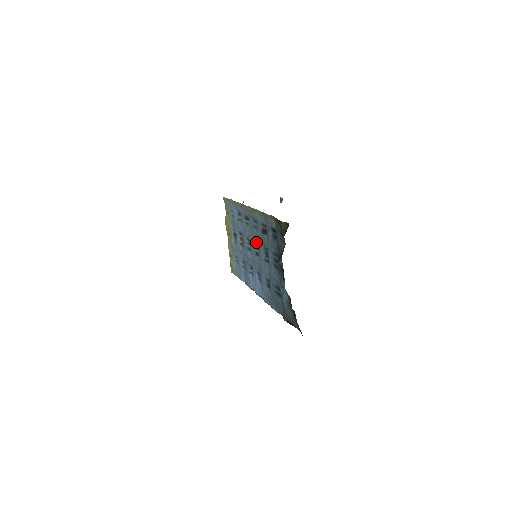
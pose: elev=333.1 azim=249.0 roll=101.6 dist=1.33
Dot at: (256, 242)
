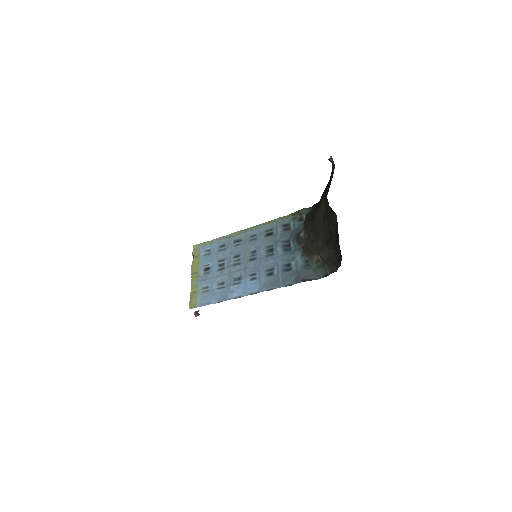
Dot at: (252, 250)
